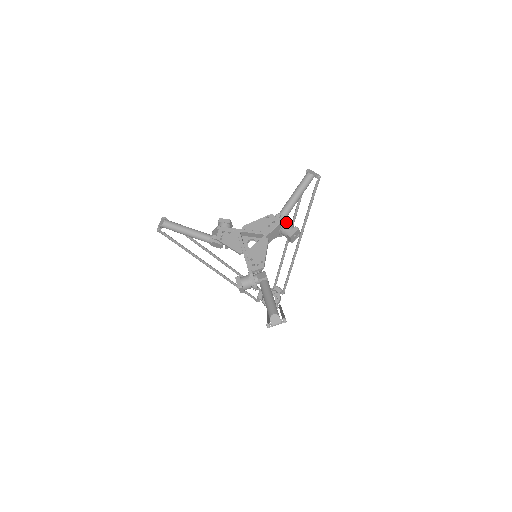
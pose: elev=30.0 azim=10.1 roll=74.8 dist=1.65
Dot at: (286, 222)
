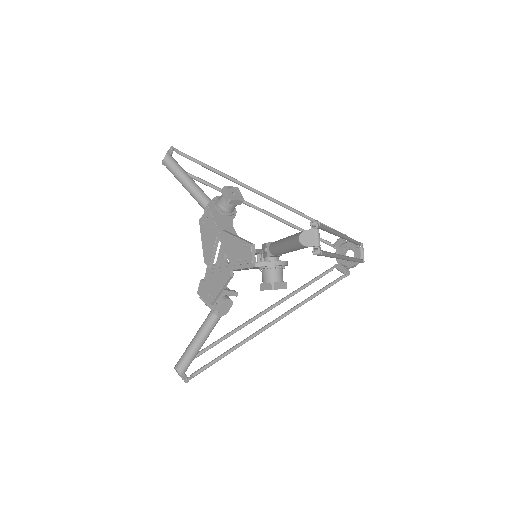
Dot at: (265, 267)
